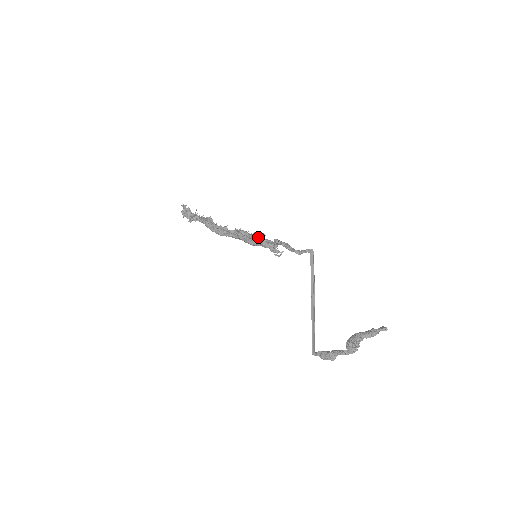
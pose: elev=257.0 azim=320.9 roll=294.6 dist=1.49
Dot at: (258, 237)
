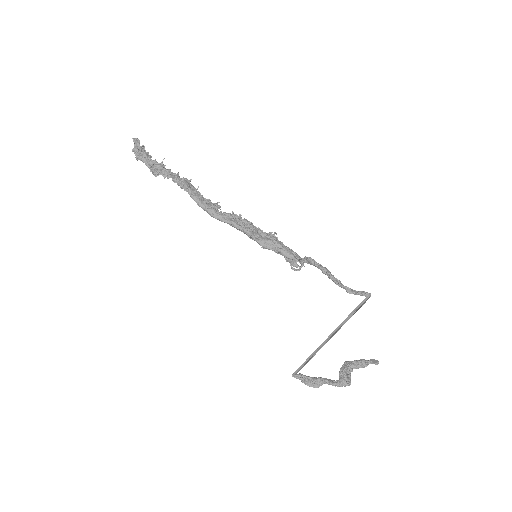
Dot at: (277, 242)
